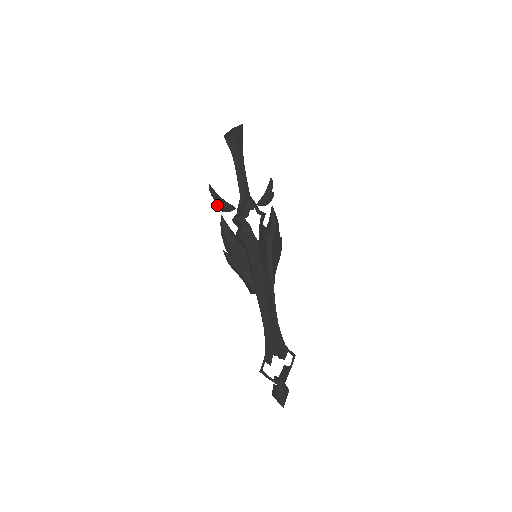
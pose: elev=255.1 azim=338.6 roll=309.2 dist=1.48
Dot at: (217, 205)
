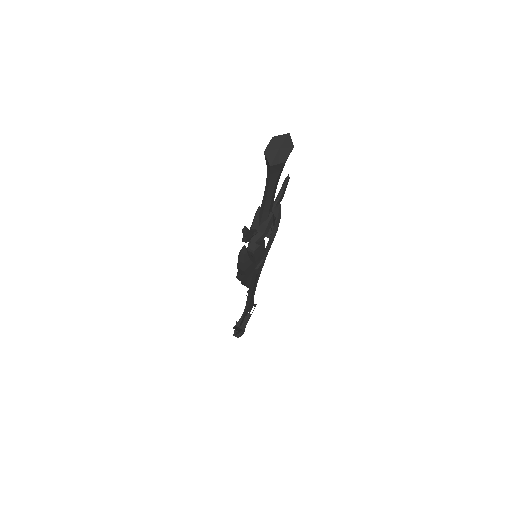
Dot at: (246, 241)
